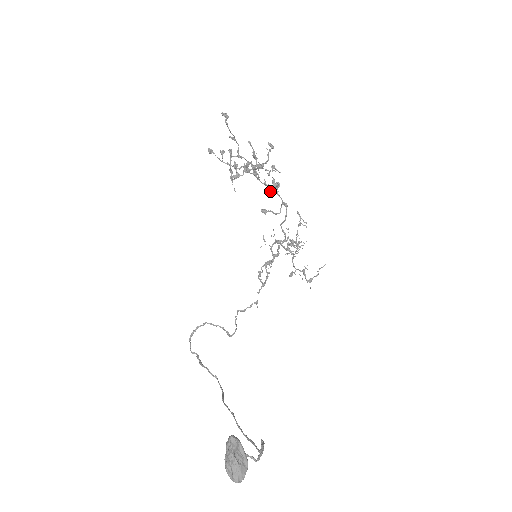
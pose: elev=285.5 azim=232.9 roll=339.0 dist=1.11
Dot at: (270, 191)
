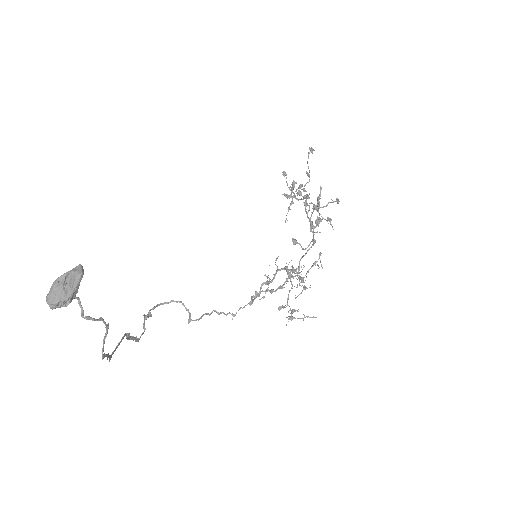
Dot at: (310, 228)
